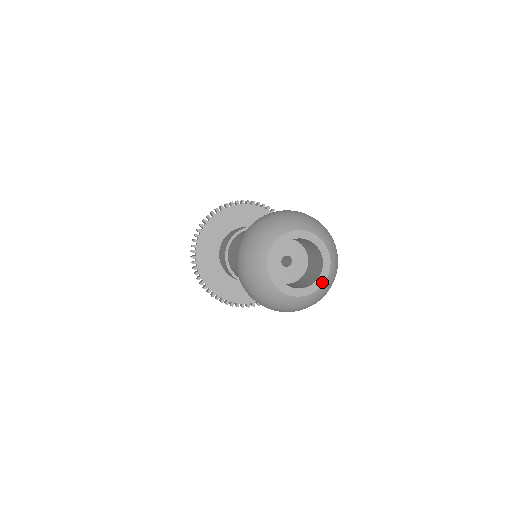
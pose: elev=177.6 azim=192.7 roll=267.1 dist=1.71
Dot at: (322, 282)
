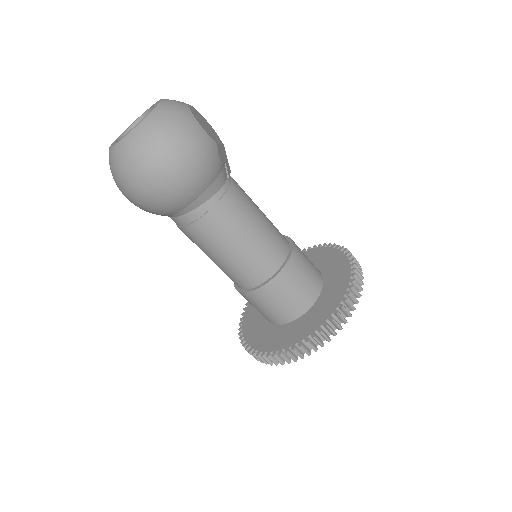
Dot at: (151, 112)
